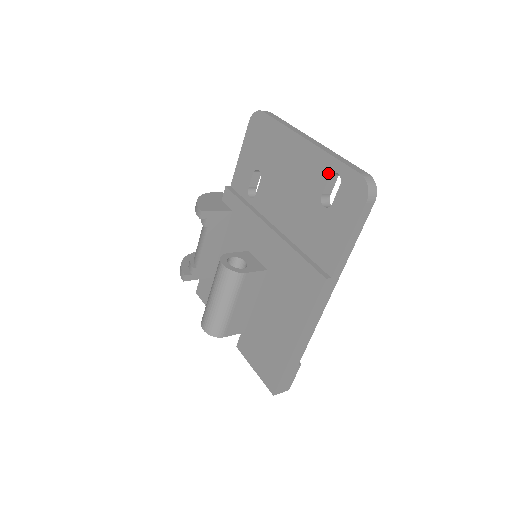
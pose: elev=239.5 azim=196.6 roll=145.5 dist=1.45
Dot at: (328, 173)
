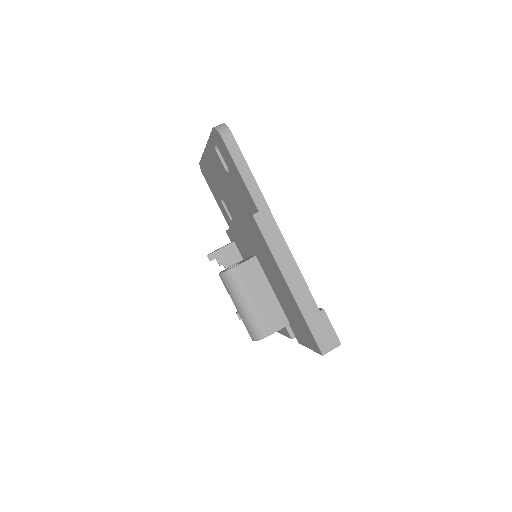
Dot at: (215, 151)
